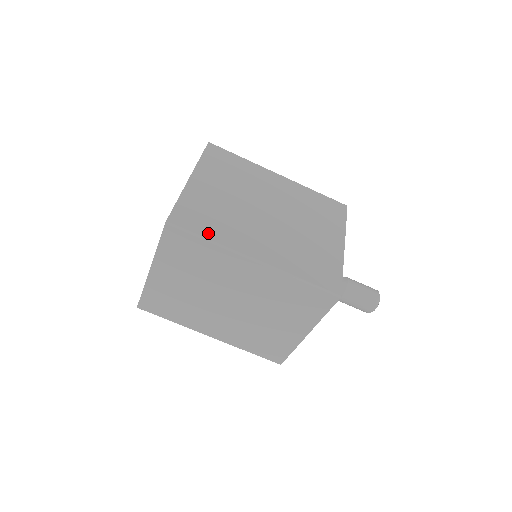
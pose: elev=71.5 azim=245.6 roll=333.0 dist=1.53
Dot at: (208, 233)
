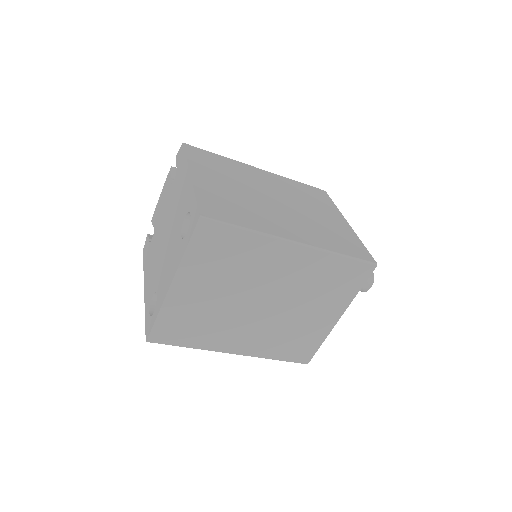
Dot at: (243, 223)
